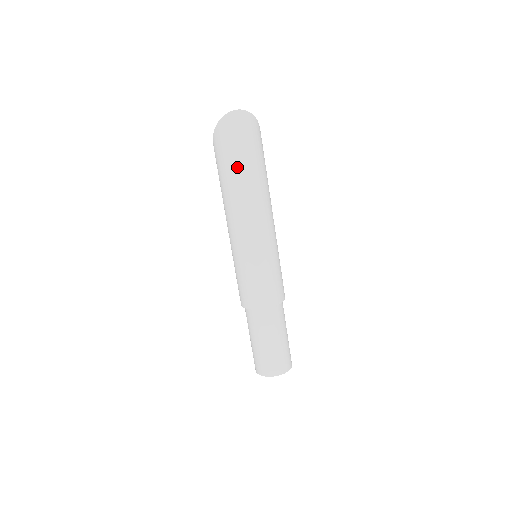
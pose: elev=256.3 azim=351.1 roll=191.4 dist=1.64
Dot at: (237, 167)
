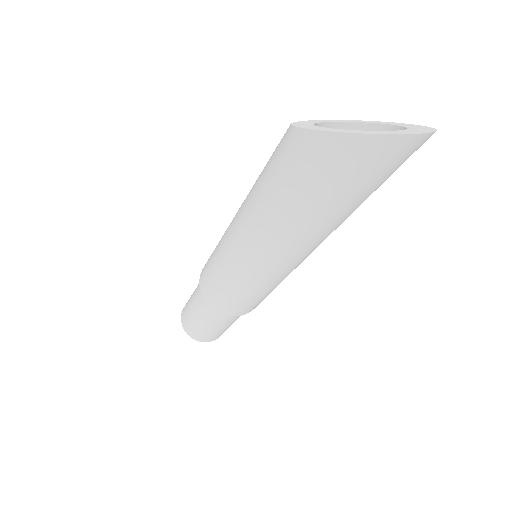
Dot at: (333, 209)
